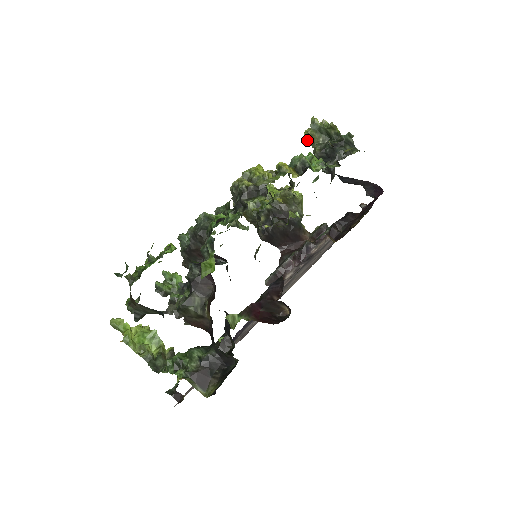
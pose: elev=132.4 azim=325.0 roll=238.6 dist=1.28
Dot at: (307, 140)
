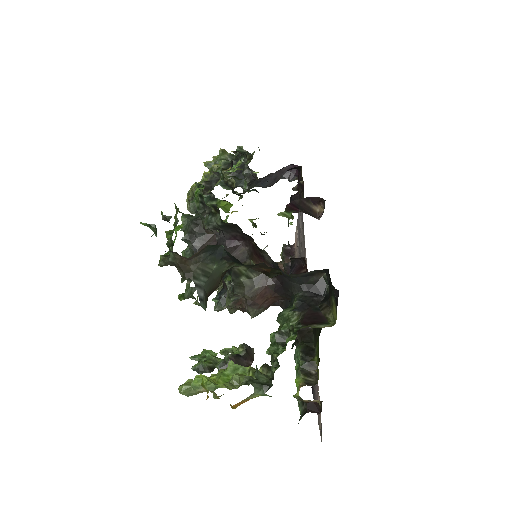
Dot at: occluded
